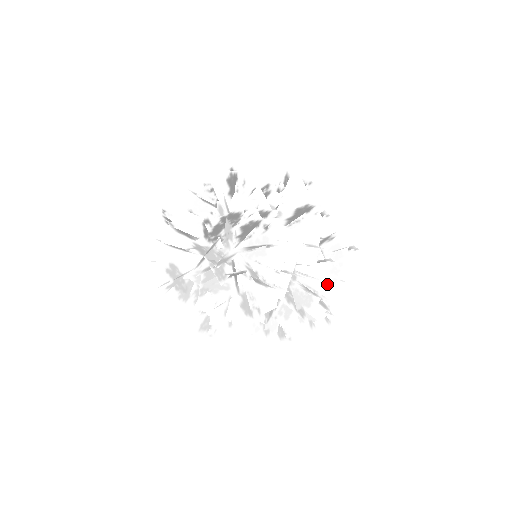
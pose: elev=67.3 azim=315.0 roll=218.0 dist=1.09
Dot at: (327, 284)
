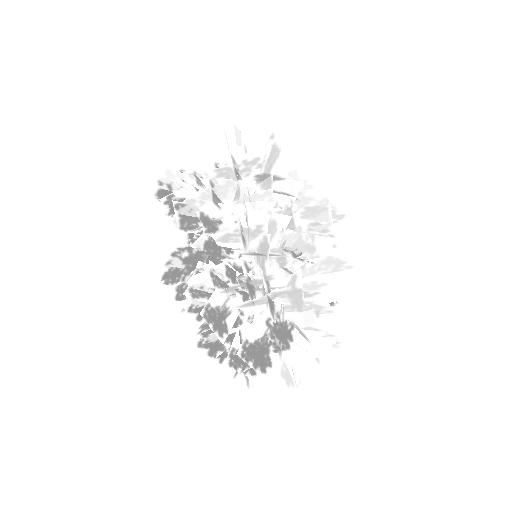
Dot at: occluded
